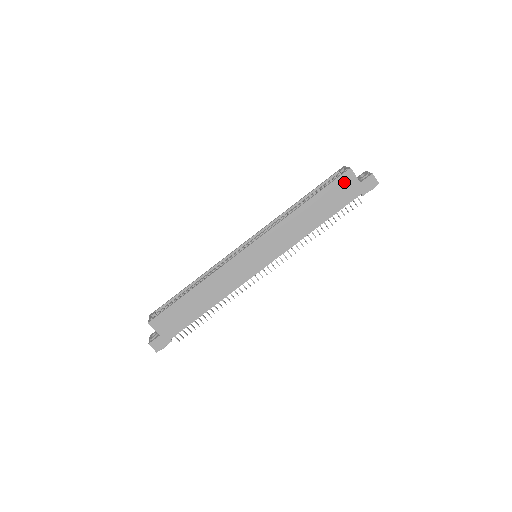
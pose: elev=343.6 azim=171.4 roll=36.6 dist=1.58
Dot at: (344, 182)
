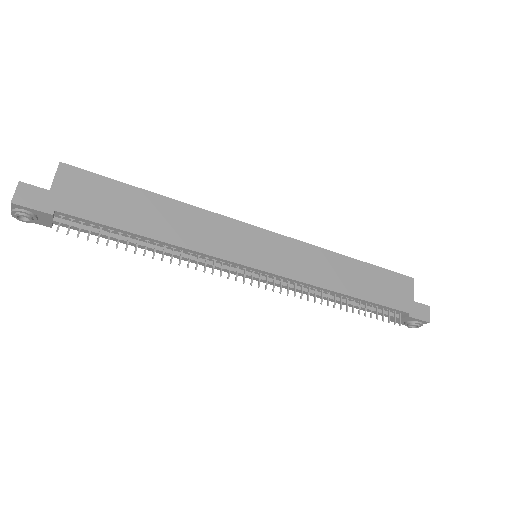
Dot at: (400, 283)
